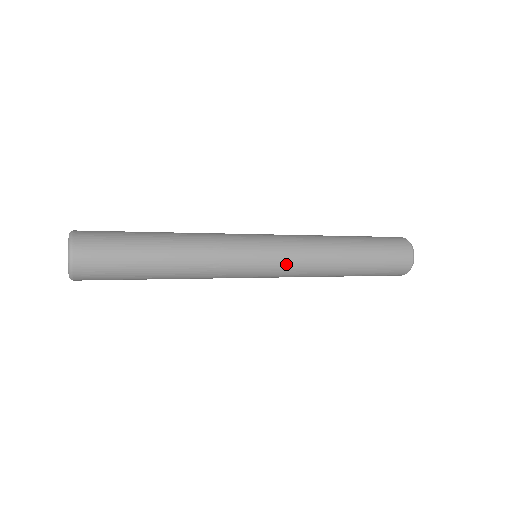
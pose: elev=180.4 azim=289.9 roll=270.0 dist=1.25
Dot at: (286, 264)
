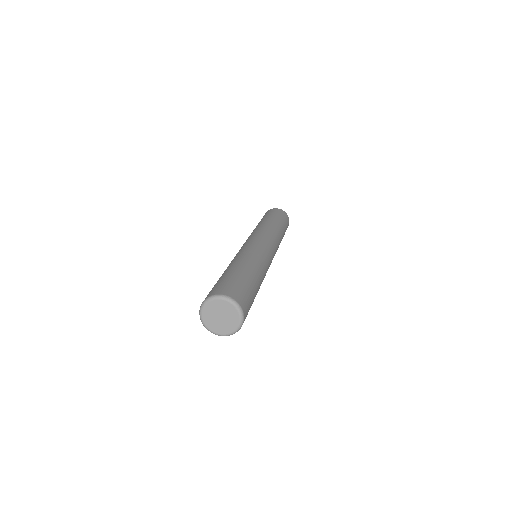
Dot at: occluded
